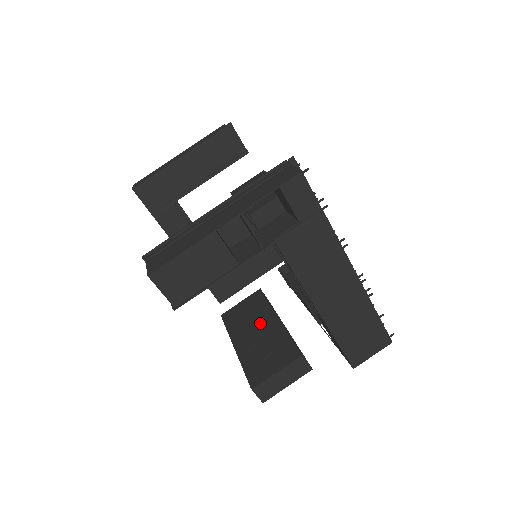
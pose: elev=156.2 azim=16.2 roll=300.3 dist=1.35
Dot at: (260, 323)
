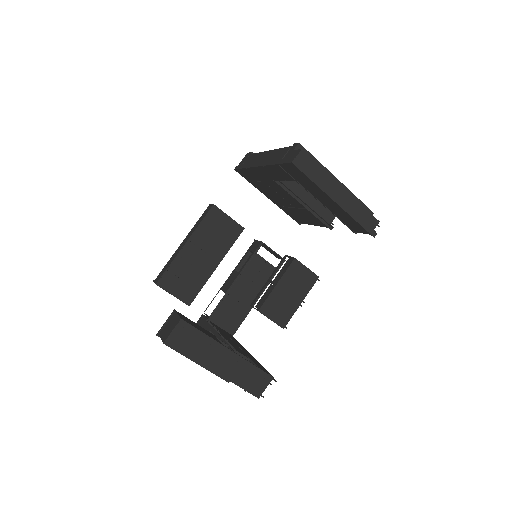
Dot at: (210, 254)
